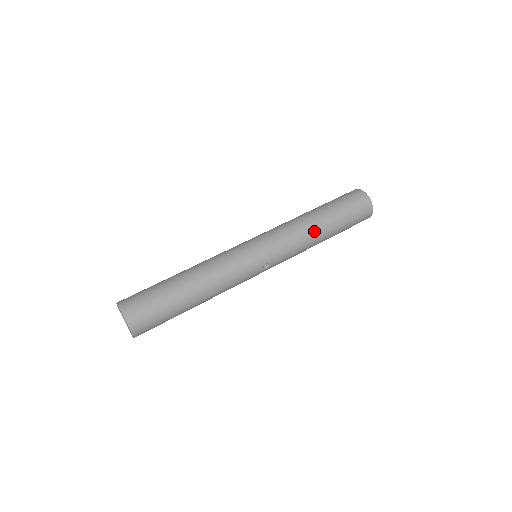
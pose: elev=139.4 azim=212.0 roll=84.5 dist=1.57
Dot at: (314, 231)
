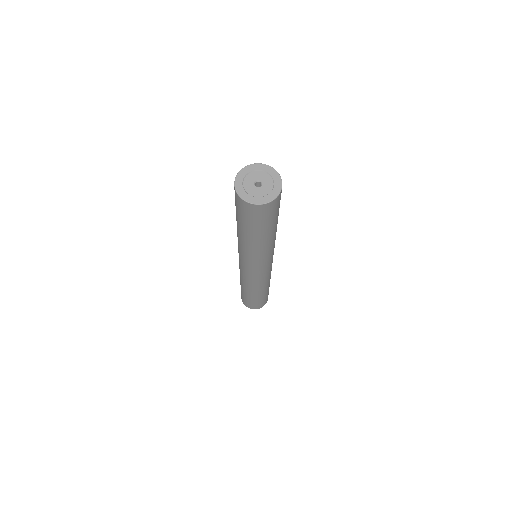
Dot at: occluded
